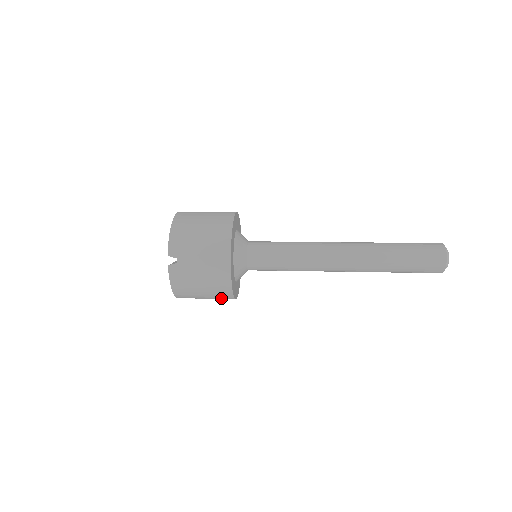
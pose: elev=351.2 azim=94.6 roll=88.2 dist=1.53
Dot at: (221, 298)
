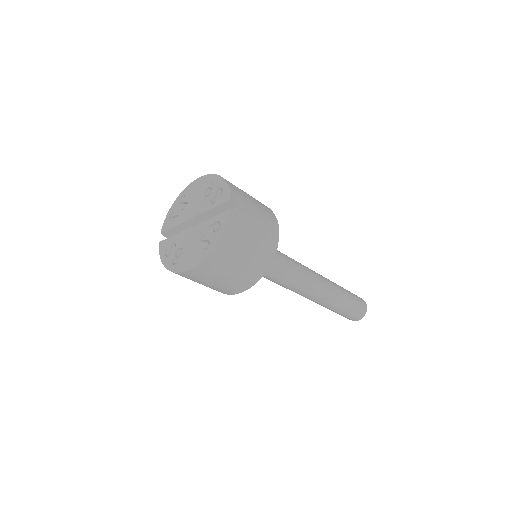
Dot at: (242, 280)
